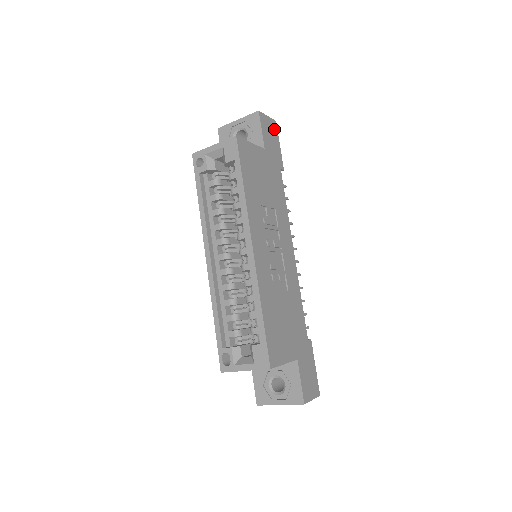
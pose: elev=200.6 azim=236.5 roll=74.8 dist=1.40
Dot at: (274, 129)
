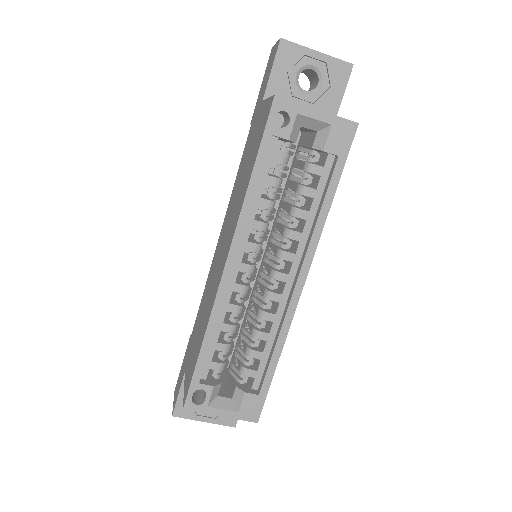
Dot at: occluded
